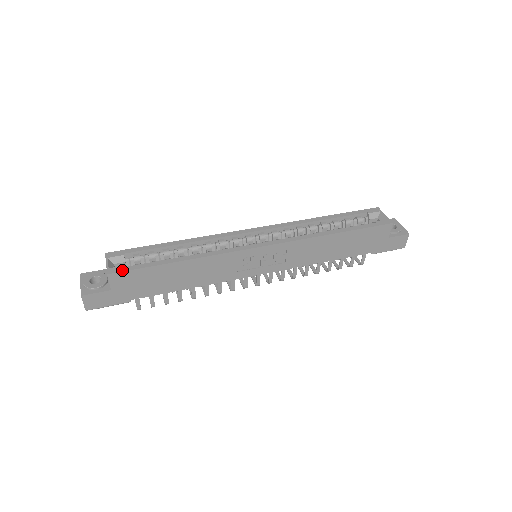
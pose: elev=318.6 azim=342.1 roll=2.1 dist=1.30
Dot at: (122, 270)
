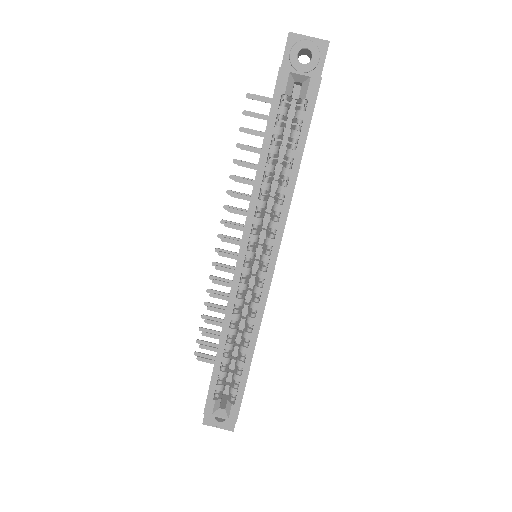
Dot at: (238, 410)
